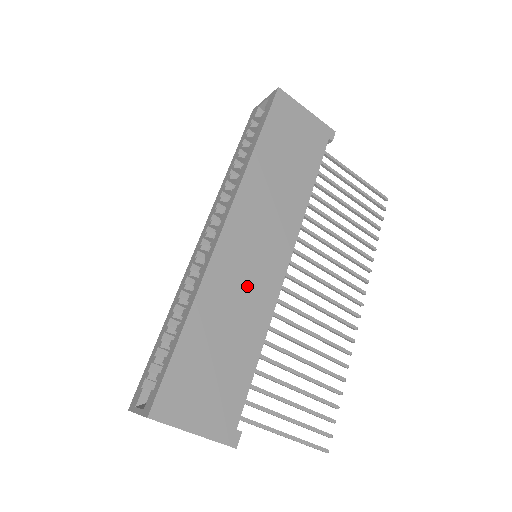
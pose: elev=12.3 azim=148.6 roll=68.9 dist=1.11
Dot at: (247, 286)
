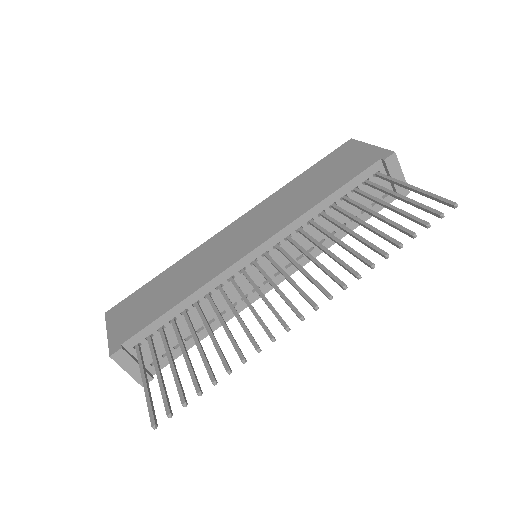
Dot at: (211, 260)
